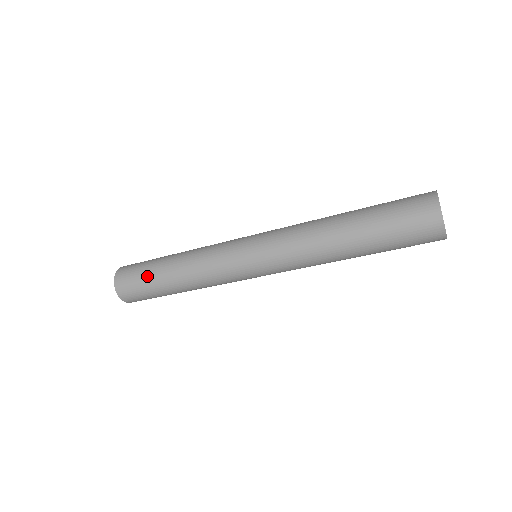
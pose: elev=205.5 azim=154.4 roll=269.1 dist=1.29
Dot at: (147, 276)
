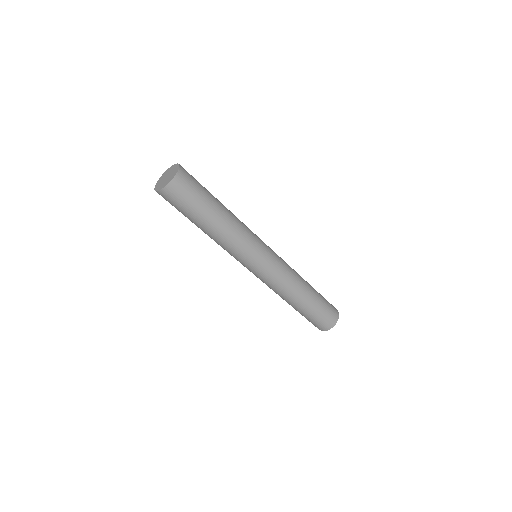
Dot at: (192, 212)
